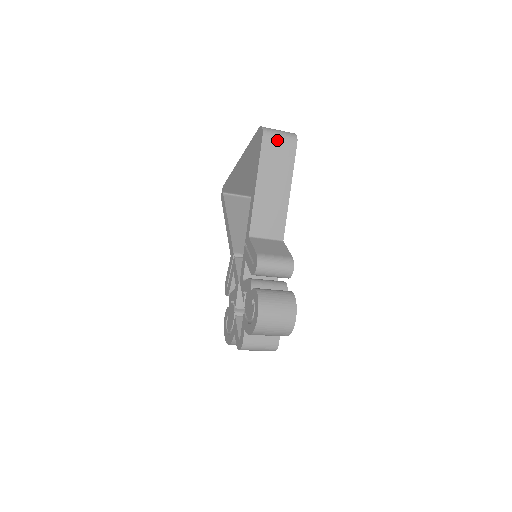
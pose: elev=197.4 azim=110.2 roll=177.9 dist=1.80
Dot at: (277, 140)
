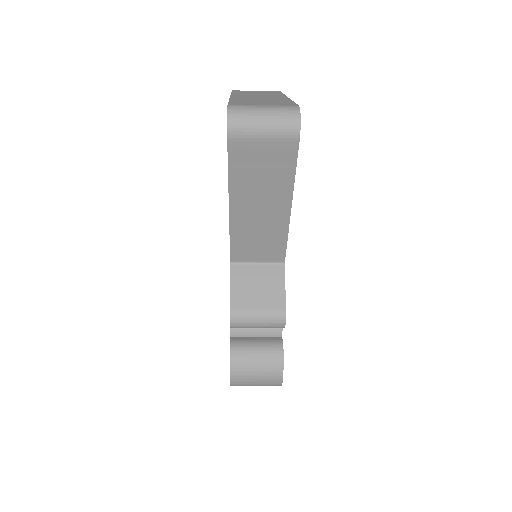
Dot at: (257, 141)
